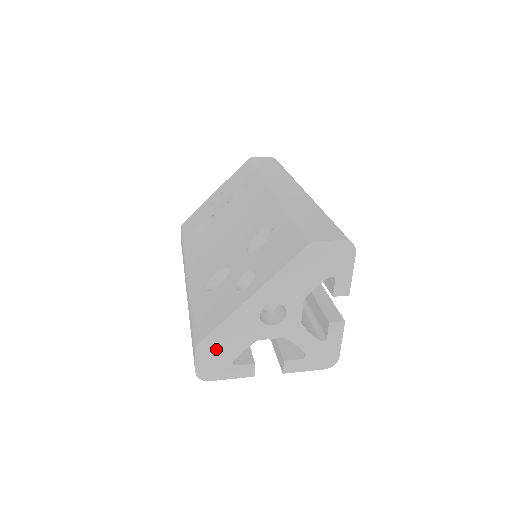
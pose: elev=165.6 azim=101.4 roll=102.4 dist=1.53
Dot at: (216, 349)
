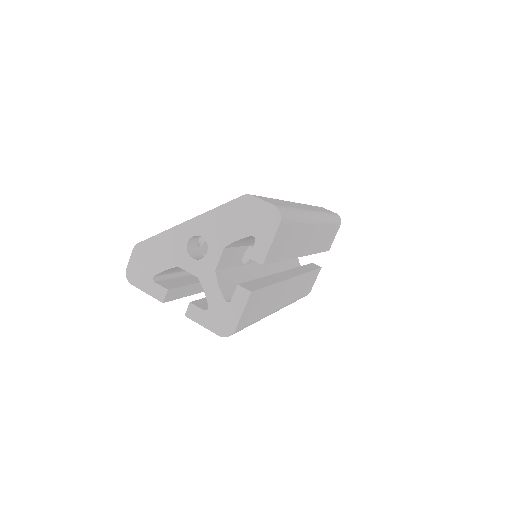
Dot at: (147, 256)
